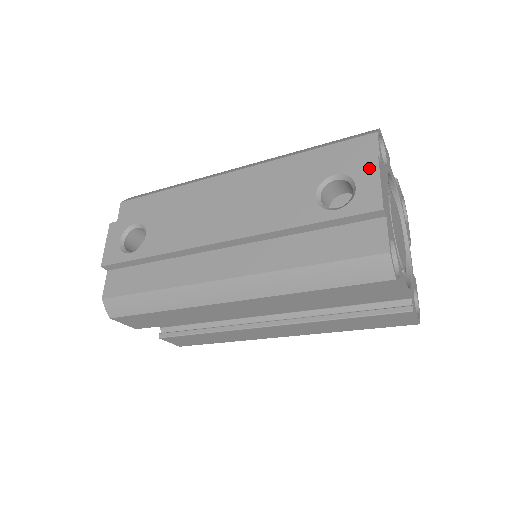
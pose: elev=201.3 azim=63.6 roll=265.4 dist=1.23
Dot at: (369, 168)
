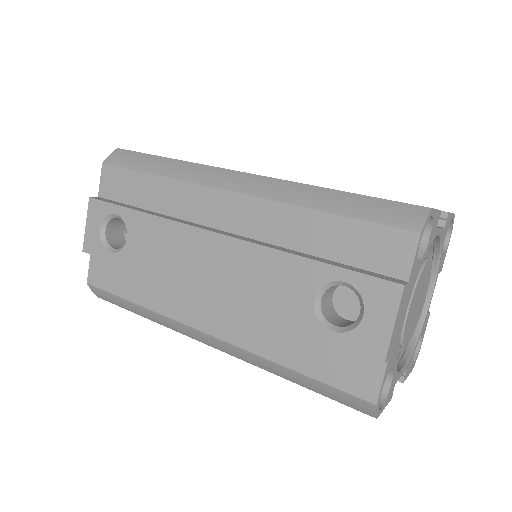
Dot at: (387, 298)
